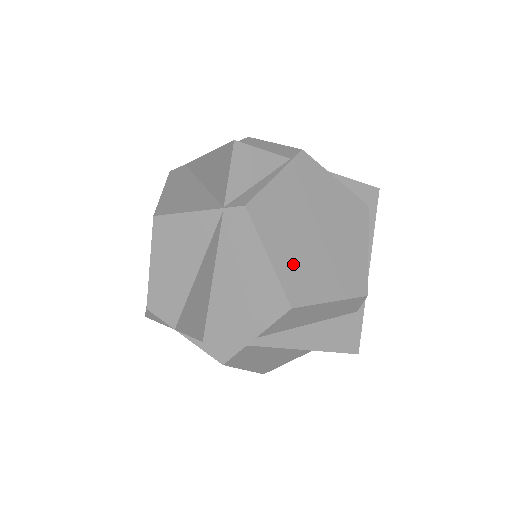
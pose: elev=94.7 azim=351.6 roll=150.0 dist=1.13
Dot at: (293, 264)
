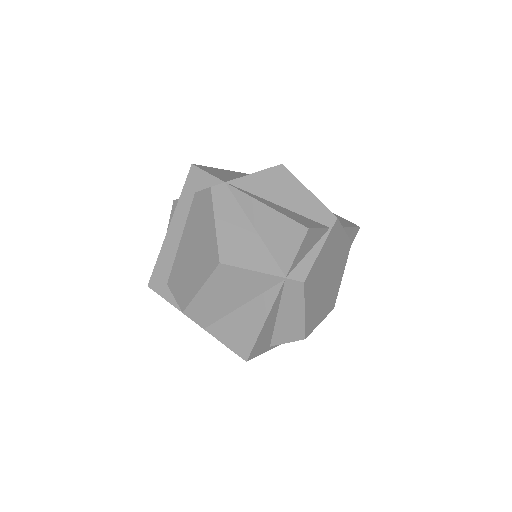
Dot at: (313, 309)
